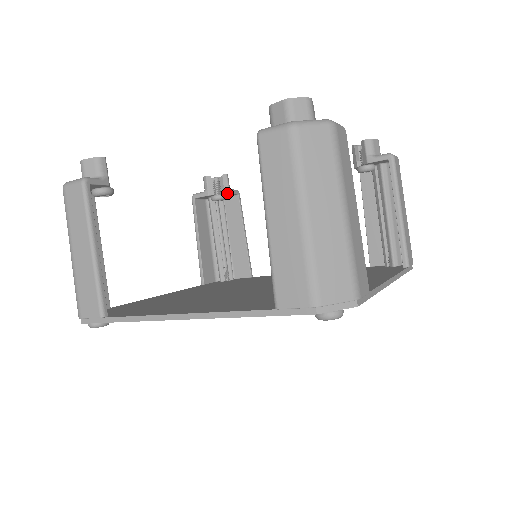
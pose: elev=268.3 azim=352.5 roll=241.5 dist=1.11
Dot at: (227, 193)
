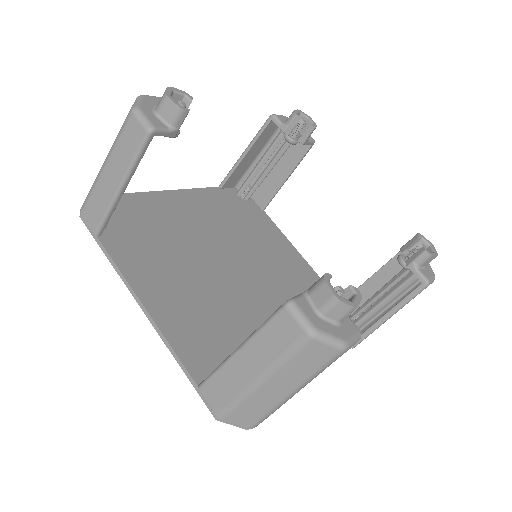
Dot at: (301, 142)
